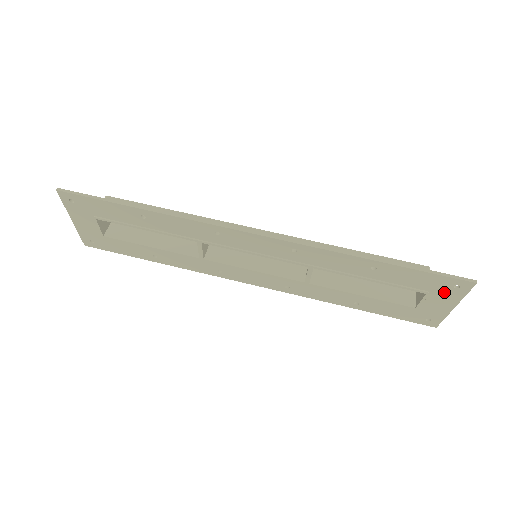
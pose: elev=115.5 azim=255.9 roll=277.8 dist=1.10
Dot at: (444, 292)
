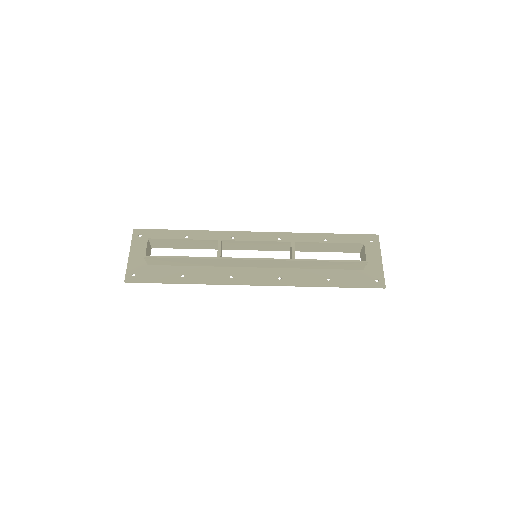
Dot at: (371, 273)
